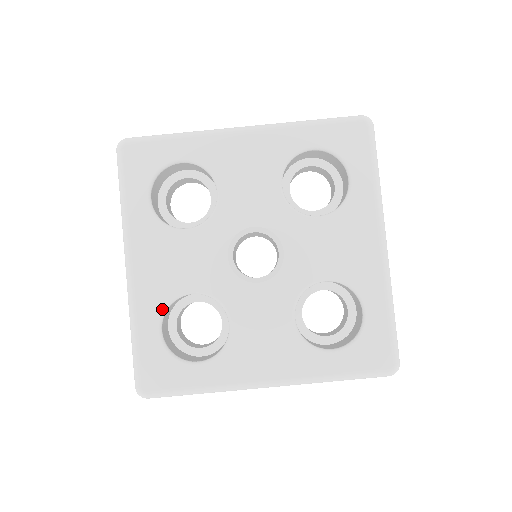
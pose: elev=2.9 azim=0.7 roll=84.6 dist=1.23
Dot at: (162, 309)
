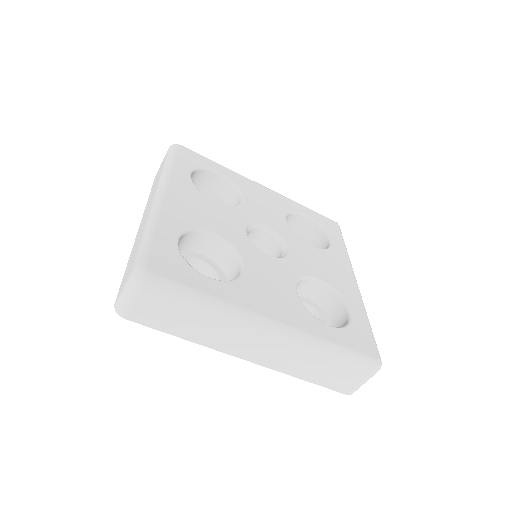
Dot at: (184, 228)
